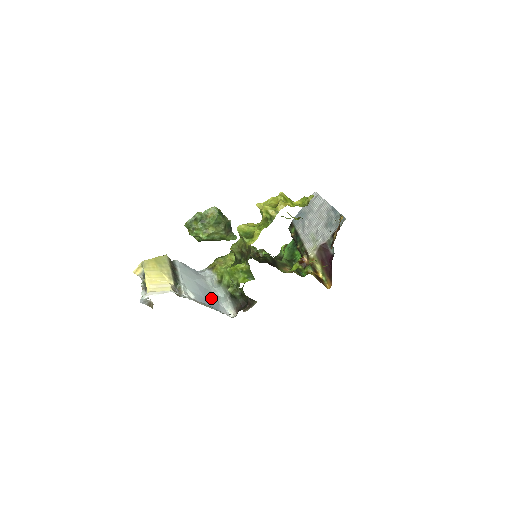
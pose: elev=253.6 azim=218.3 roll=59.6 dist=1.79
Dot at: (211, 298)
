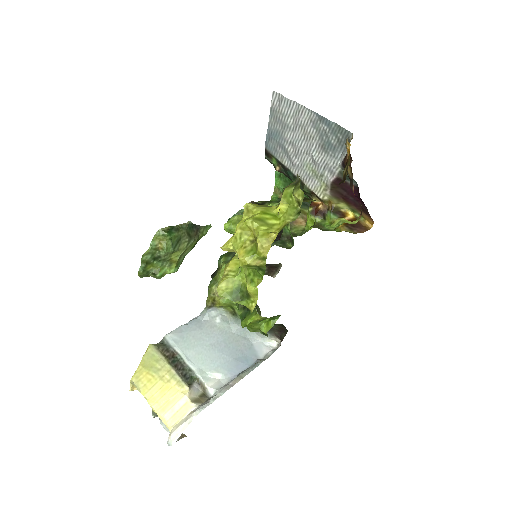
Dot at: (238, 346)
